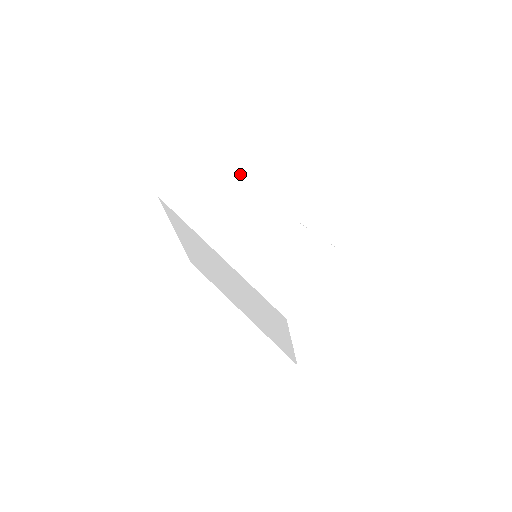
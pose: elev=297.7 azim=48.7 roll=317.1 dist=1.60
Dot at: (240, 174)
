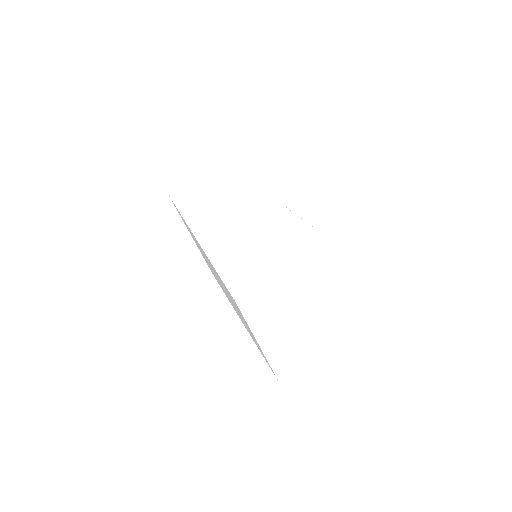
Dot at: (249, 171)
